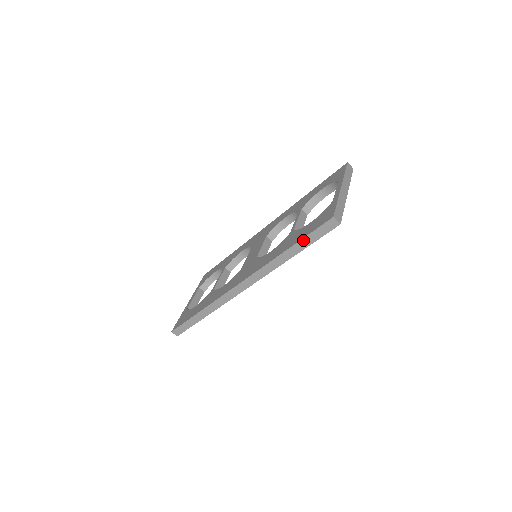
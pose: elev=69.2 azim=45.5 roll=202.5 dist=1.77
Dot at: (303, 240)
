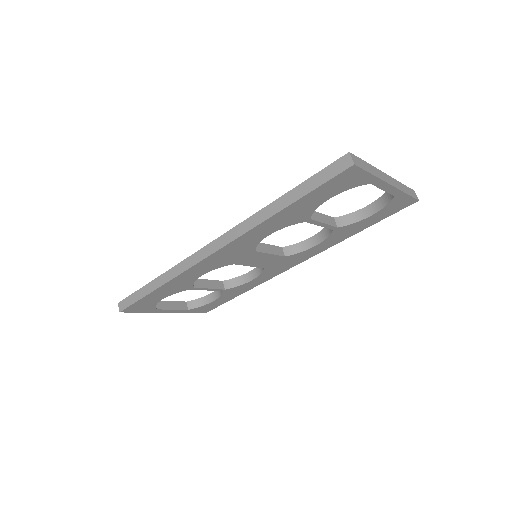
Dot at: (302, 185)
